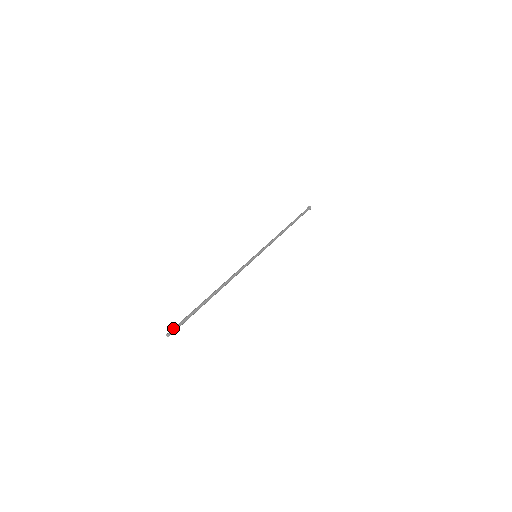
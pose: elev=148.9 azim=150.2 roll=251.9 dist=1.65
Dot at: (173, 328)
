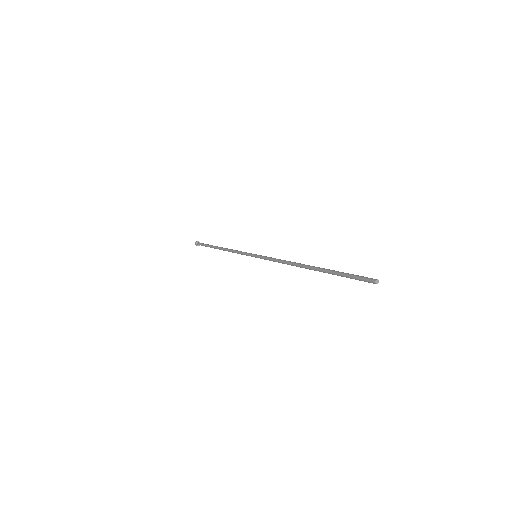
Dot at: occluded
